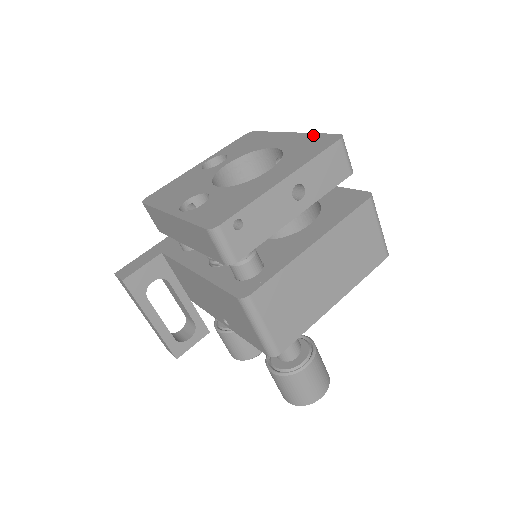
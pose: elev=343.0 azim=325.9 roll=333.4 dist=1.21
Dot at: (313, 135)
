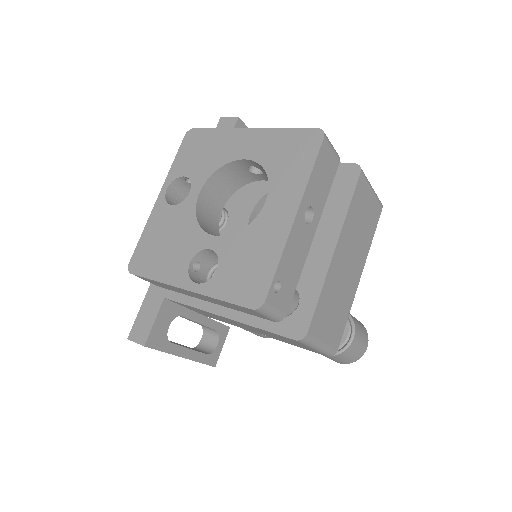
Dot at: (283, 132)
